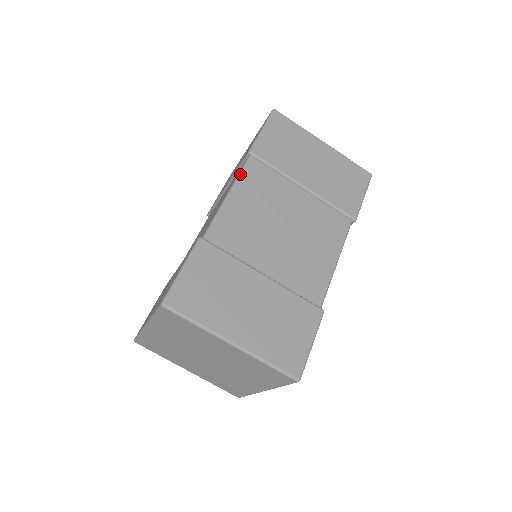
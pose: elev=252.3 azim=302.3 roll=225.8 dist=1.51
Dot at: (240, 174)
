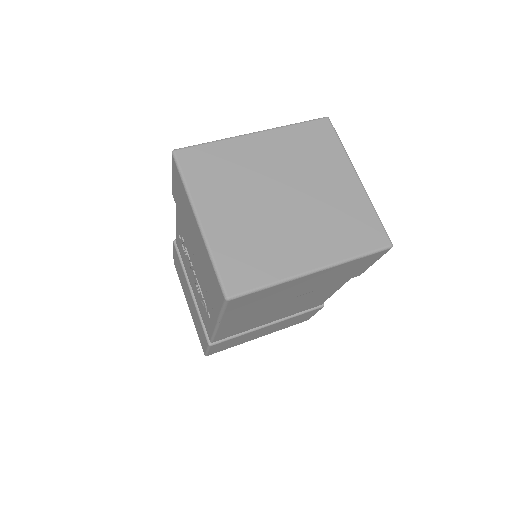
Dot at: occluded
